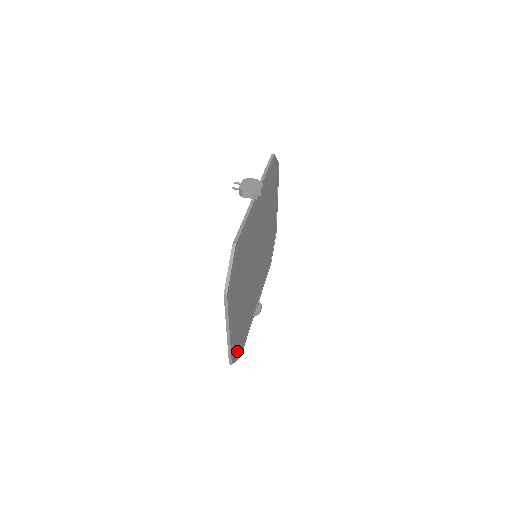
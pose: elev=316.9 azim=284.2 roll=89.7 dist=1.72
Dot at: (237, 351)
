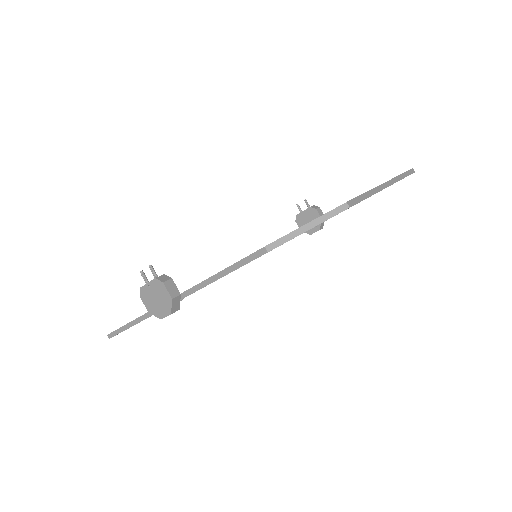
Dot at: occluded
